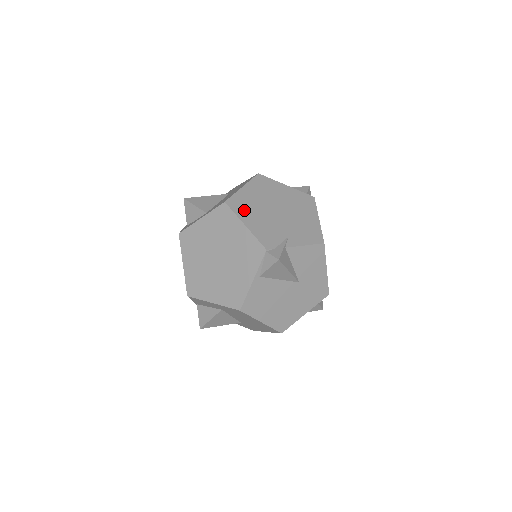
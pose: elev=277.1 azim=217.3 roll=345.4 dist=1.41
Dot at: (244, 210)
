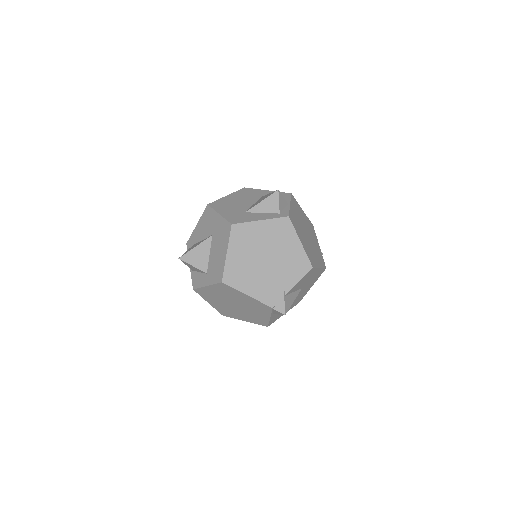
Dot at: (240, 280)
